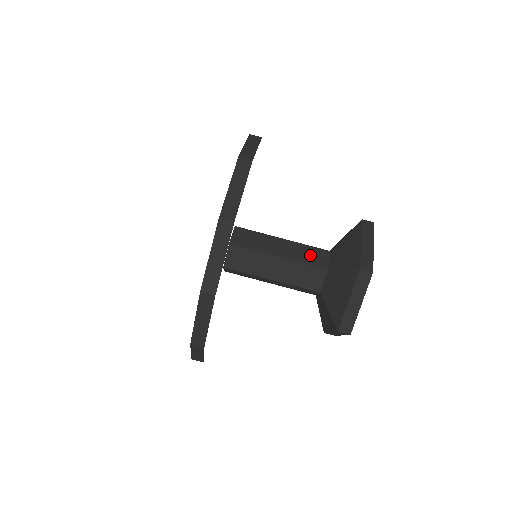
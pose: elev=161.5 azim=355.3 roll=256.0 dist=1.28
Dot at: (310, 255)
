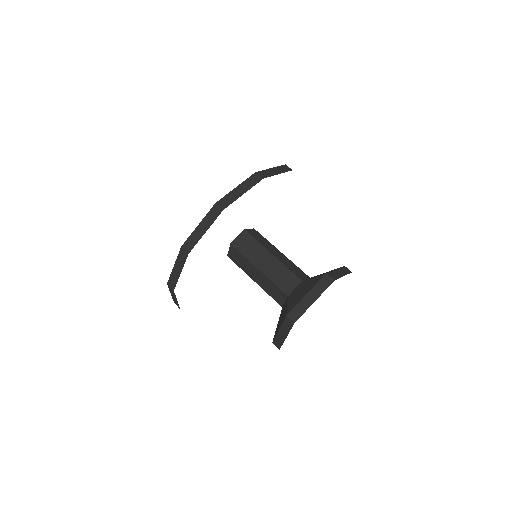
Dot at: (283, 278)
